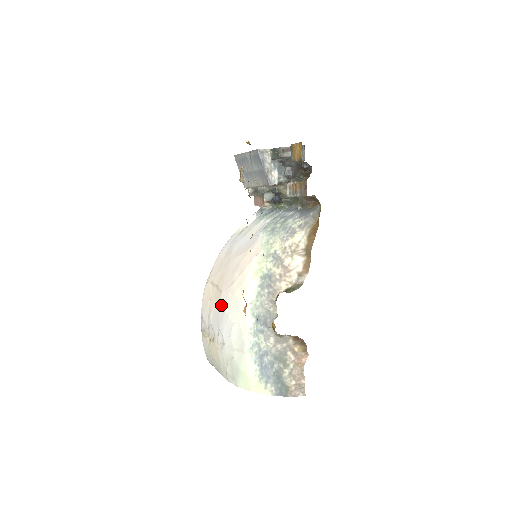
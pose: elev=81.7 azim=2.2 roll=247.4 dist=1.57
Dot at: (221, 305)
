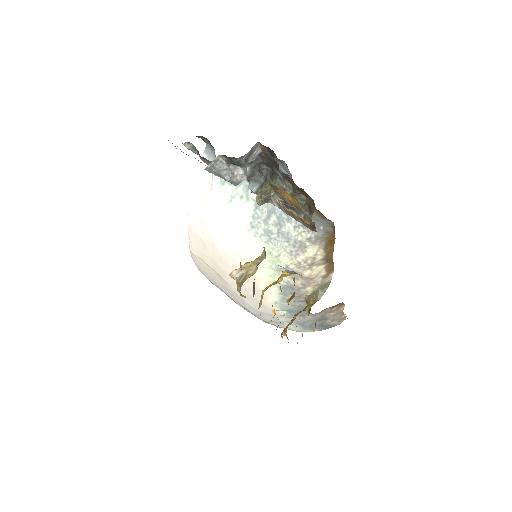
Dot at: (235, 294)
